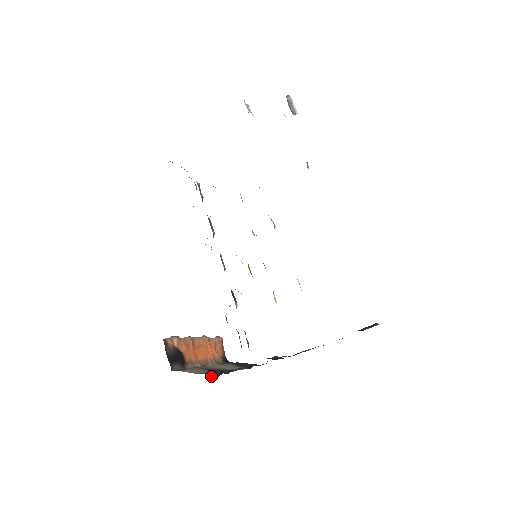
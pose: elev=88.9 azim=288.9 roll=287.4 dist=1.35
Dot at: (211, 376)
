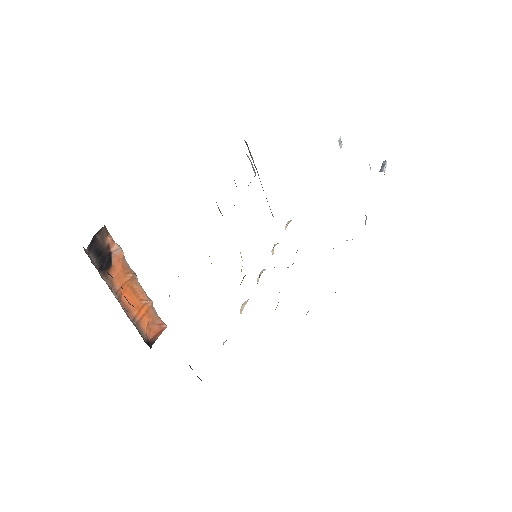
Dot at: occluded
